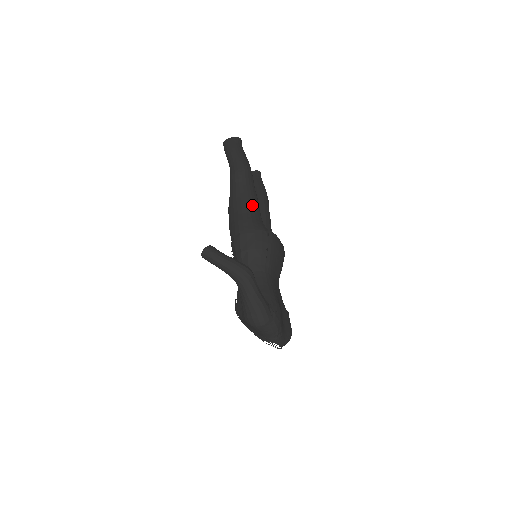
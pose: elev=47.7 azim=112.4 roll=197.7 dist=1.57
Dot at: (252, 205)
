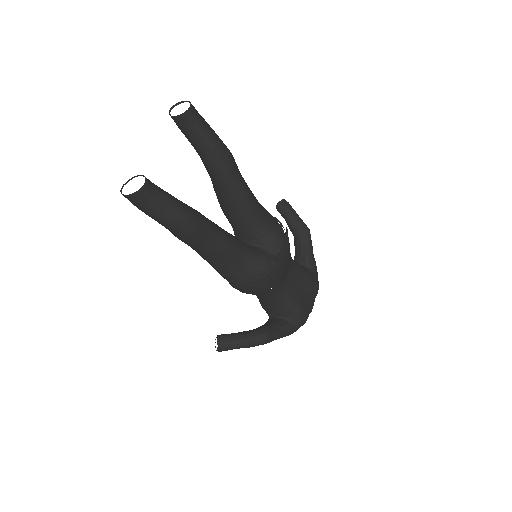
Dot at: (228, 260)
